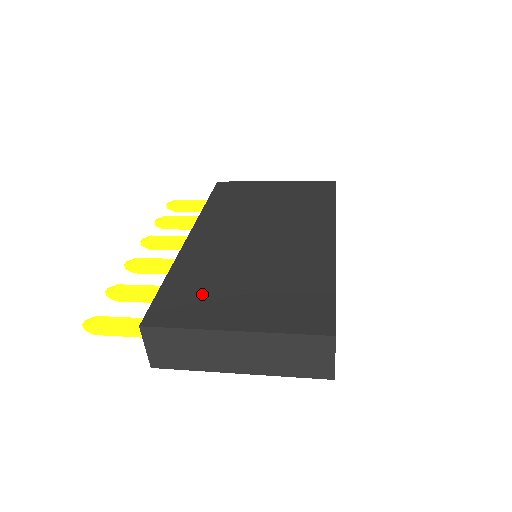
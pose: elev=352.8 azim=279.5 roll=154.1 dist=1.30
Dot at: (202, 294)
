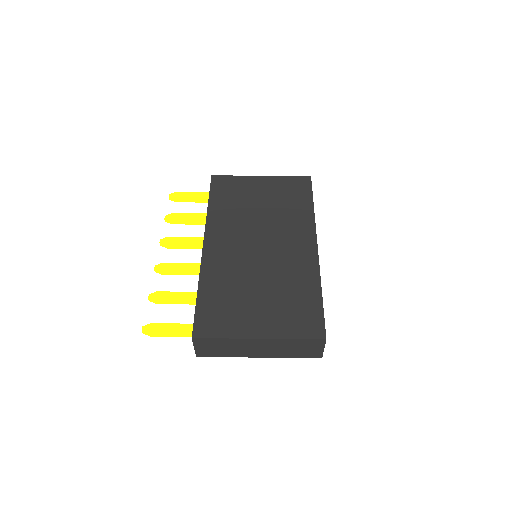
Dot at: (229, 306)
